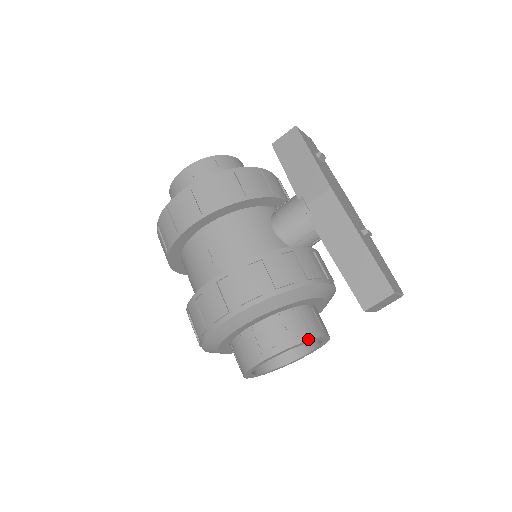
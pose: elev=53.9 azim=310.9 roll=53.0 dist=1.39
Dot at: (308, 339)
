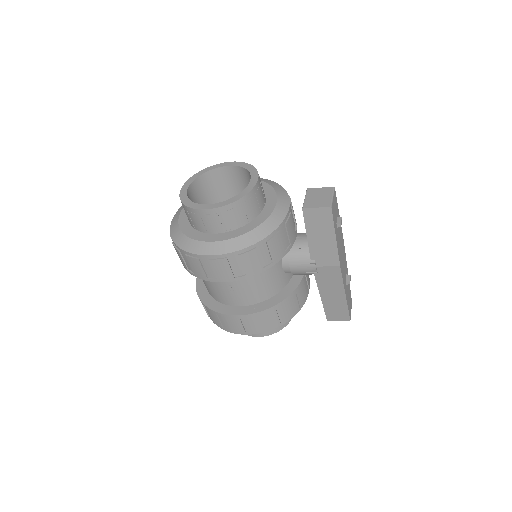
Dot at: occluded
